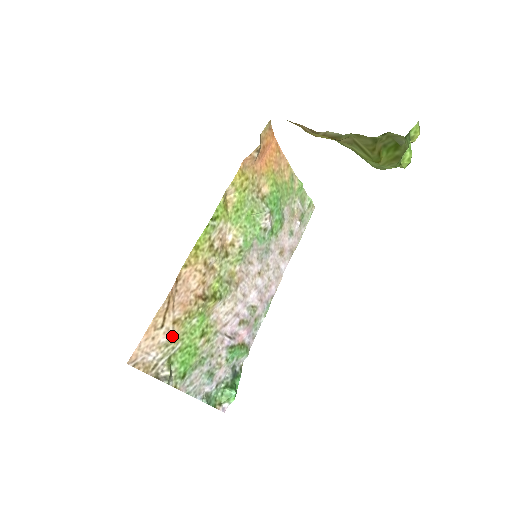
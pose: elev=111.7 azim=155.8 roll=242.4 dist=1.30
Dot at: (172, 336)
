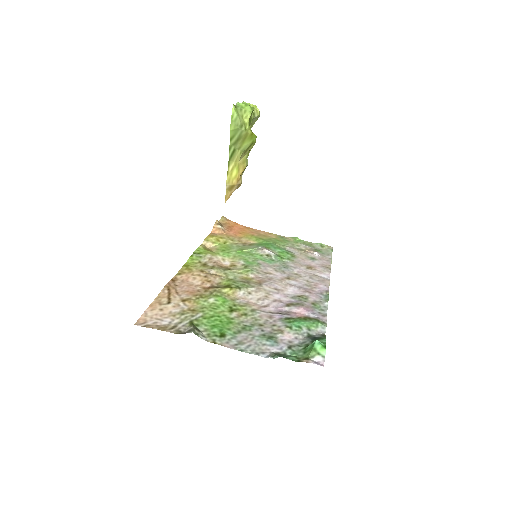
Dot at: (186, 309)
